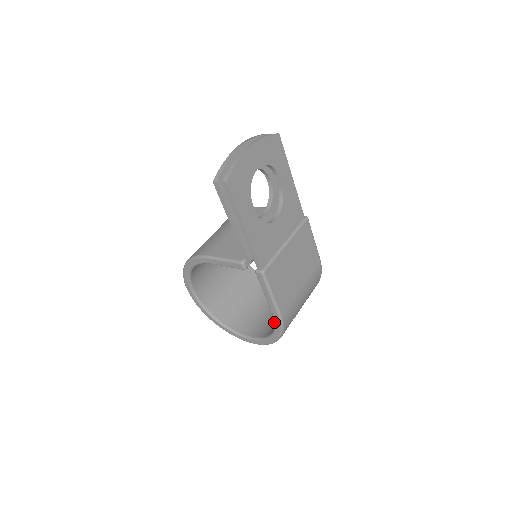
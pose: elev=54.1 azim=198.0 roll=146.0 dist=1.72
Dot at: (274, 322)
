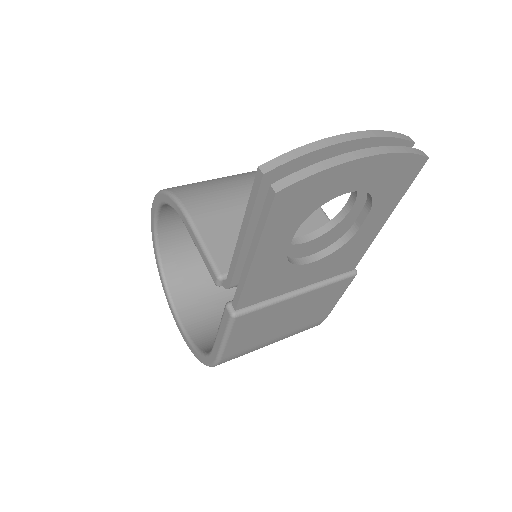
Dot at: occluded
